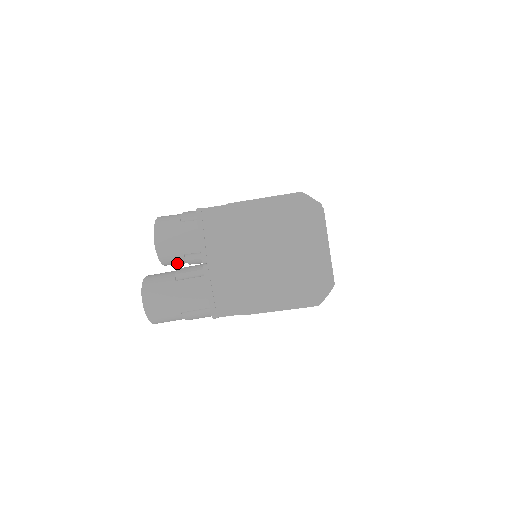
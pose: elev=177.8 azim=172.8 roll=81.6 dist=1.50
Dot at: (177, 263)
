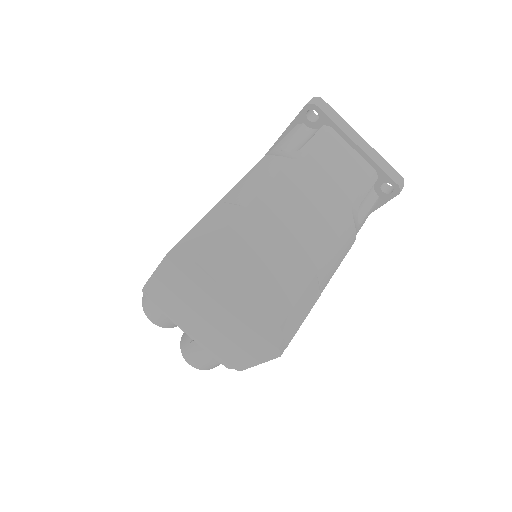
Dot at: occluded
